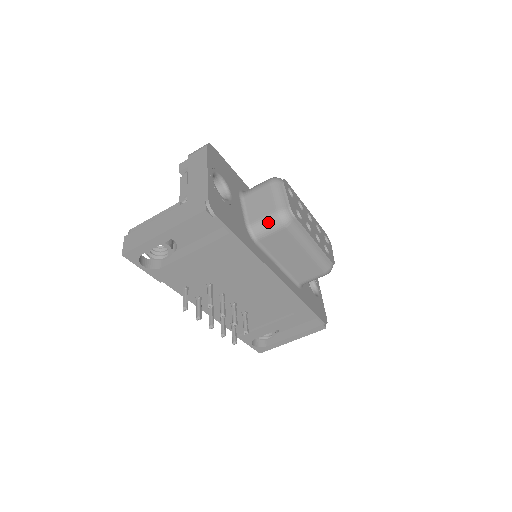
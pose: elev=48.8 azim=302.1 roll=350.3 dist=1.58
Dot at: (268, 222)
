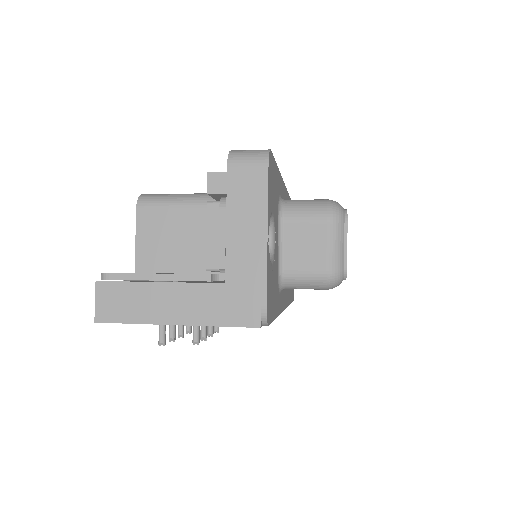
Dot at: (311, 282)
